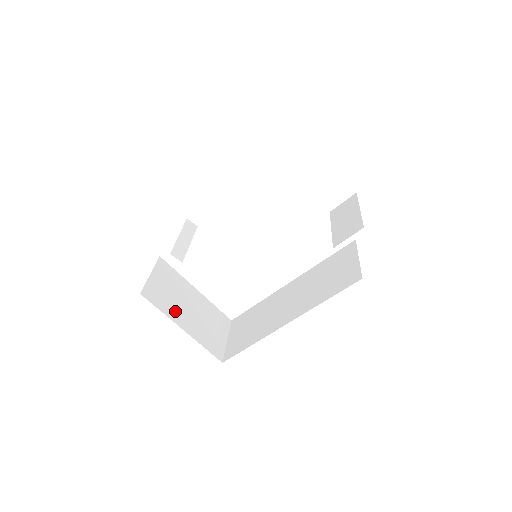
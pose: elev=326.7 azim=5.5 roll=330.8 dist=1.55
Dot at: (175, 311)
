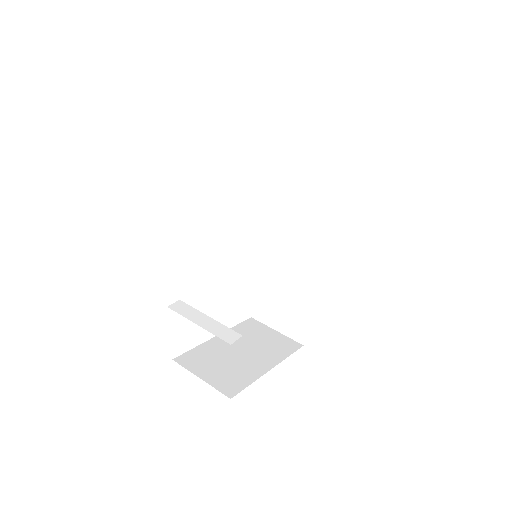
Dot at: (248, 369)
